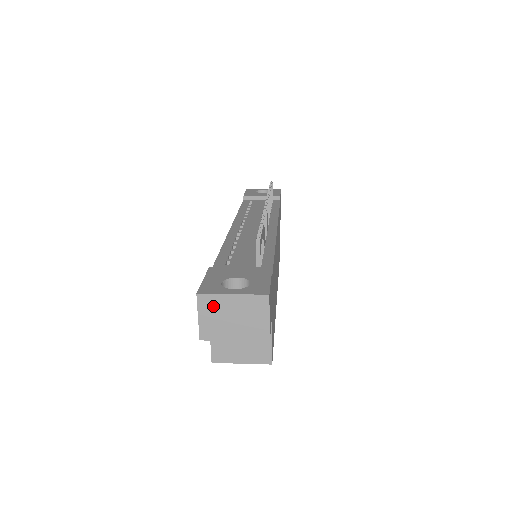
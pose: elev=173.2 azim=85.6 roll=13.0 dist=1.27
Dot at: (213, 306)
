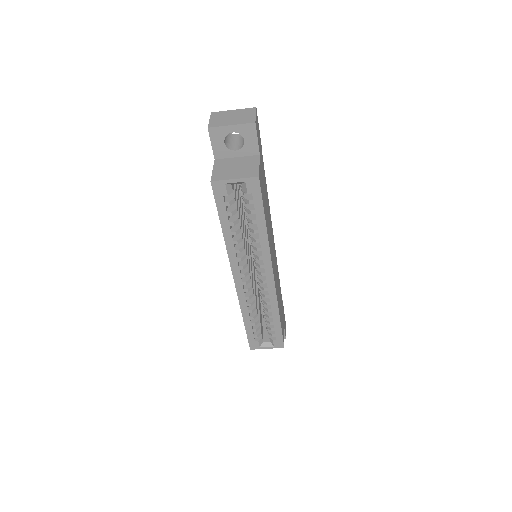
Dot at: (220, 115)
